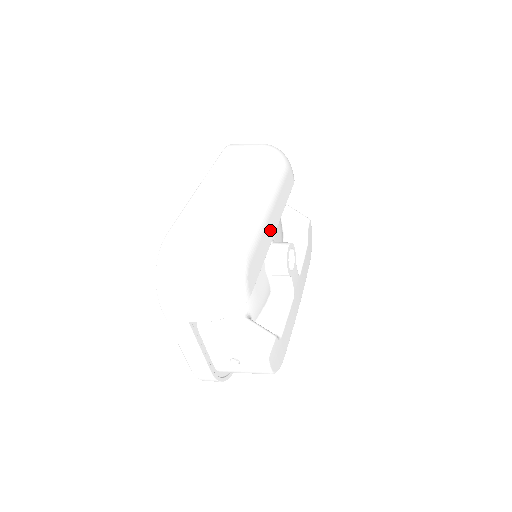
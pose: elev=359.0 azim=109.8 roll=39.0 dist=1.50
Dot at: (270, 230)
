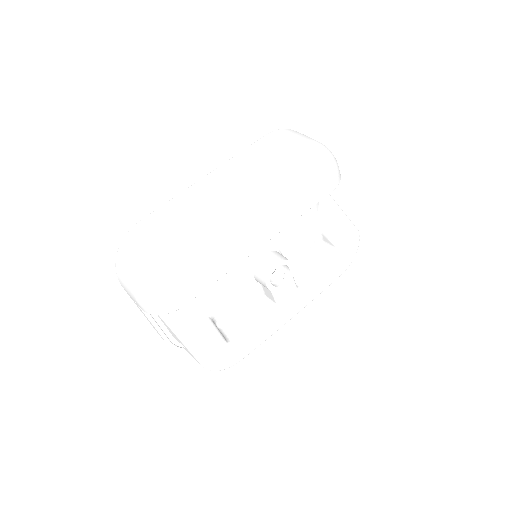
Dot at: (249, 245)
